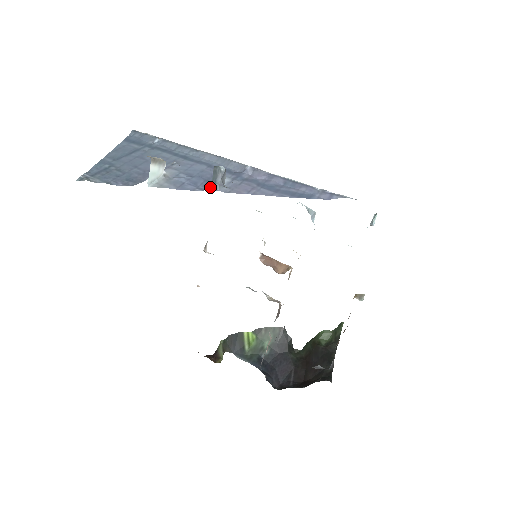
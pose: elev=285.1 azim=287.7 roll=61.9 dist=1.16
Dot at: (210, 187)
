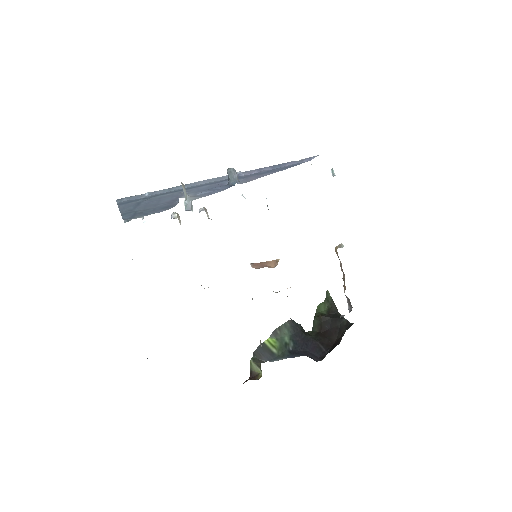
Dot at: (231, 185)
